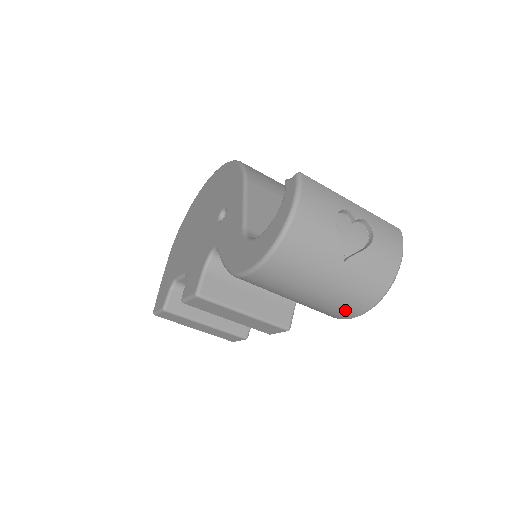
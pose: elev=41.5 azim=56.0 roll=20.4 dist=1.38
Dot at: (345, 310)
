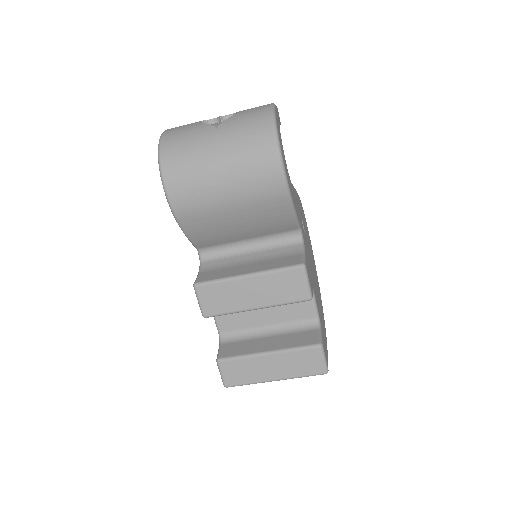
Dot at: (261, 160)
